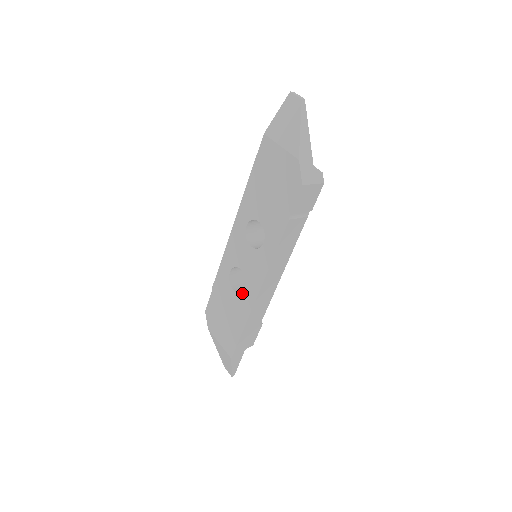
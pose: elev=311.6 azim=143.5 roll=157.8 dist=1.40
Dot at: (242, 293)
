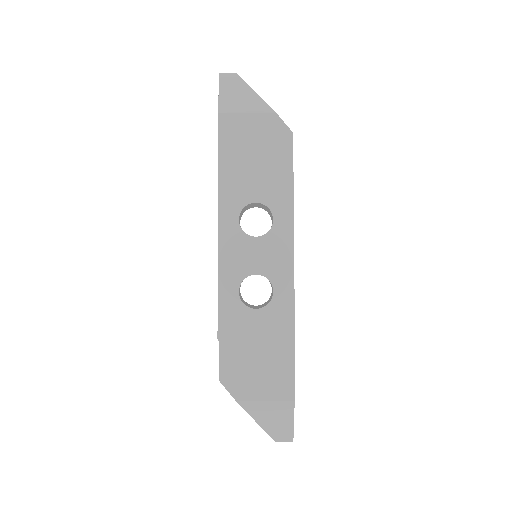
Dot at: (271, 300)
